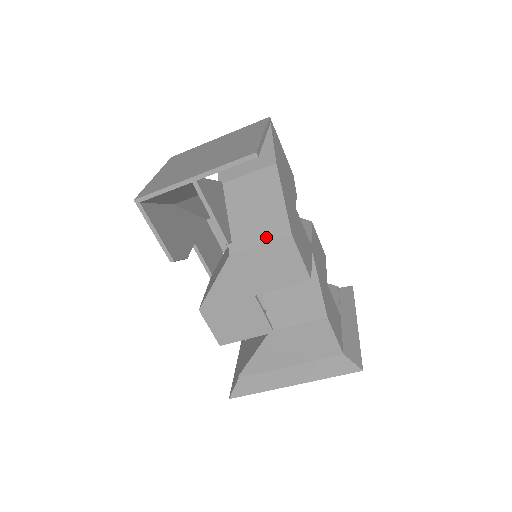
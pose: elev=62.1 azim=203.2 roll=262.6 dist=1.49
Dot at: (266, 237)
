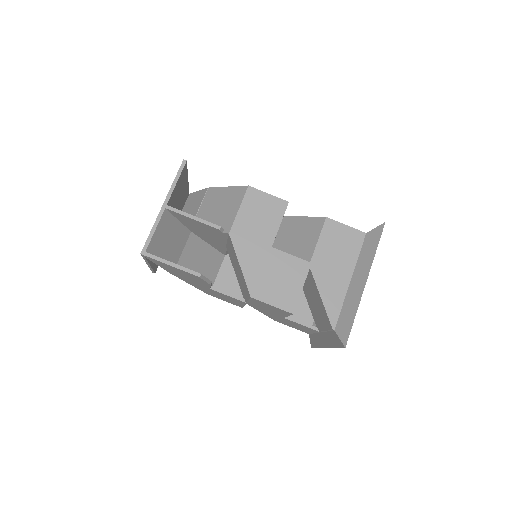
Dot at: (238, 204)
